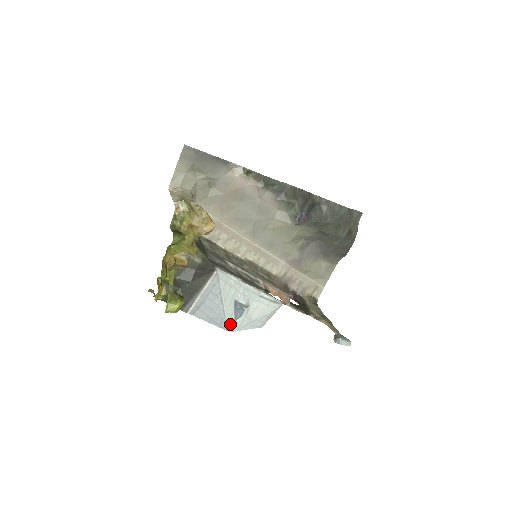
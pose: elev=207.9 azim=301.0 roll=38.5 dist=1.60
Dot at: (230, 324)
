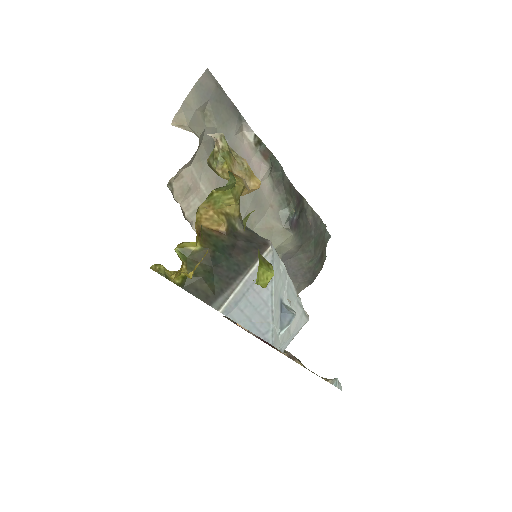
Dot at: (276, 335)
